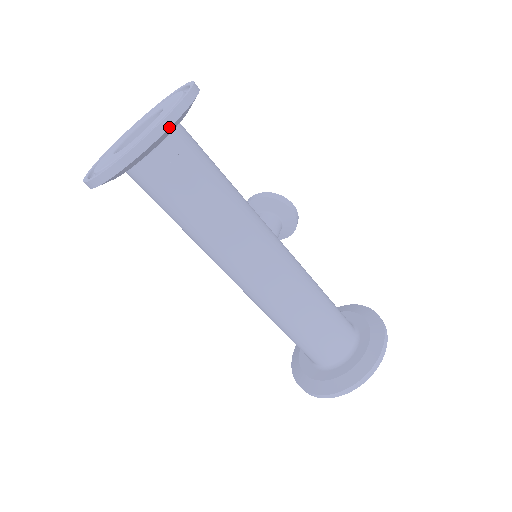
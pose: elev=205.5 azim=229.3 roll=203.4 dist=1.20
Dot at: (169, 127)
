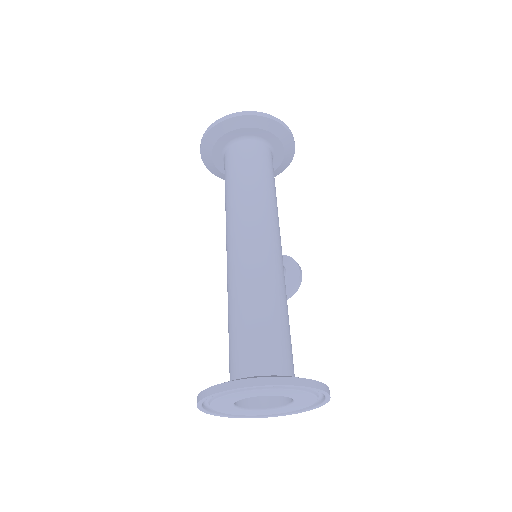
Dot at: (275, 120)
